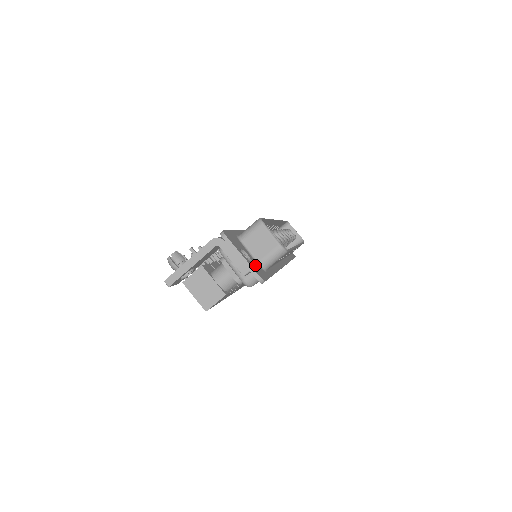
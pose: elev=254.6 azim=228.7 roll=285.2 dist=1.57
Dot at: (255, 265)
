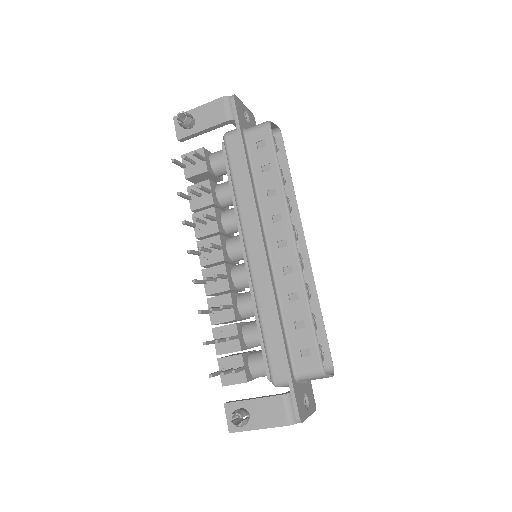
Dot at: (309, 396)
